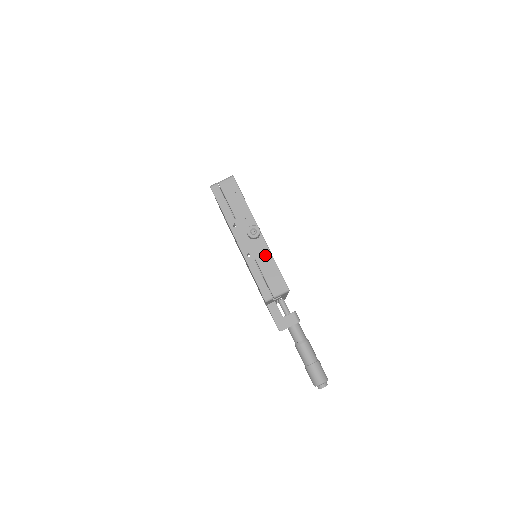
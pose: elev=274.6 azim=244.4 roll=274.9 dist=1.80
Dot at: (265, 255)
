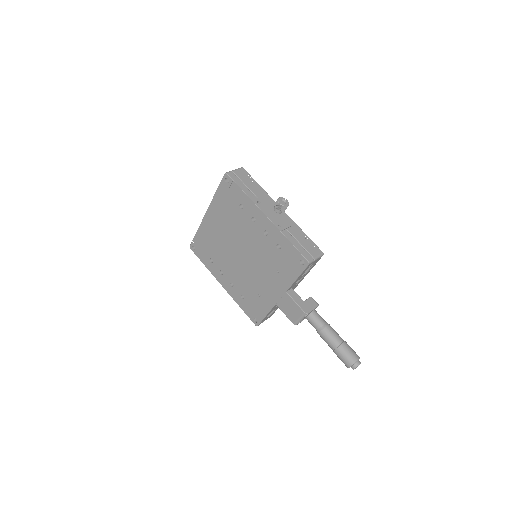
Dot at: (293, 226)
